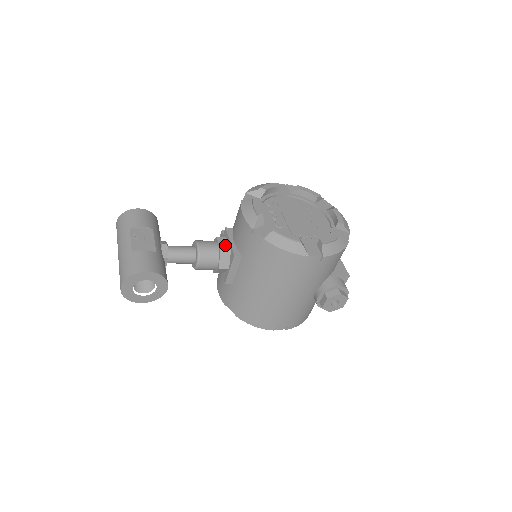
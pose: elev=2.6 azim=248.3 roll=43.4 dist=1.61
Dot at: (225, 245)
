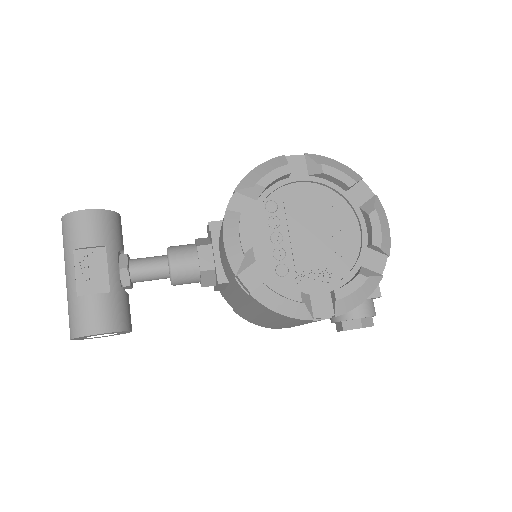
Dot at: (208, 260)
